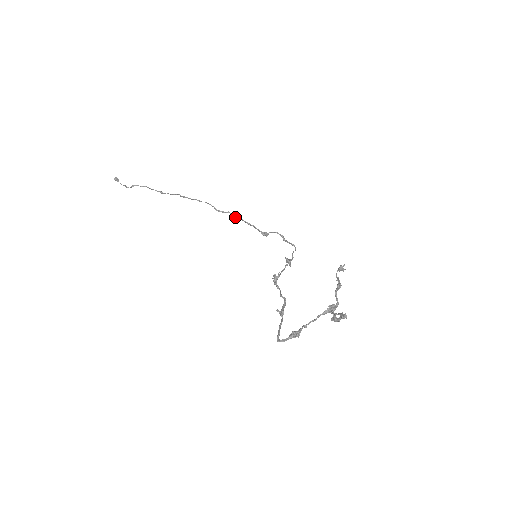
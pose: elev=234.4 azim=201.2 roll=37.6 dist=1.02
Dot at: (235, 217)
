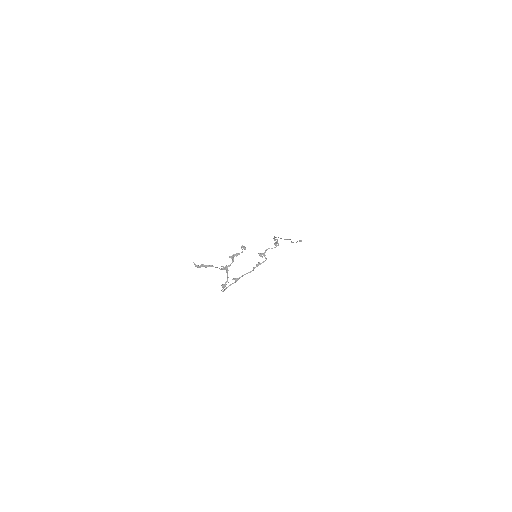
Dot at: (275, 240)
